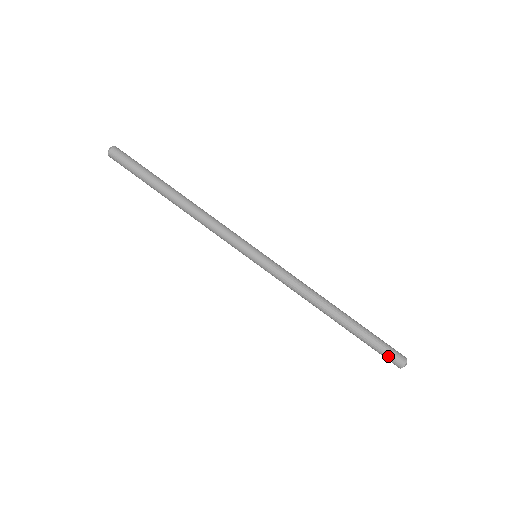
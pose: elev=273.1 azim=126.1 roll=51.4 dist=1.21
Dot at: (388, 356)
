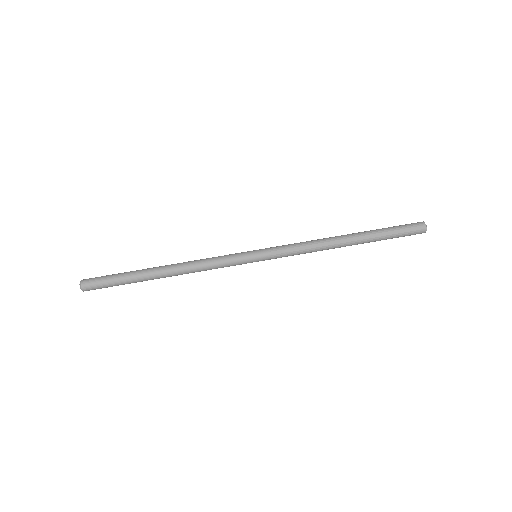
Dot at: (409, 227)
